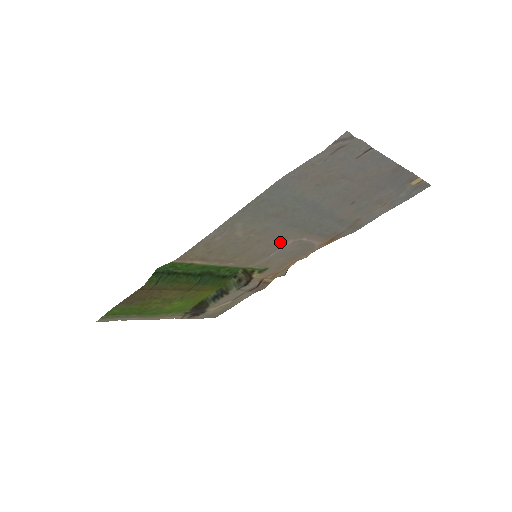
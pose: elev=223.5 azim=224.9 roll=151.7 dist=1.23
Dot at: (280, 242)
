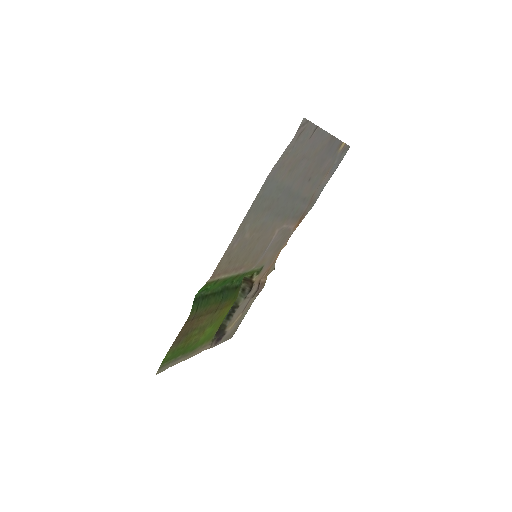
Dot at: (270, 235)
